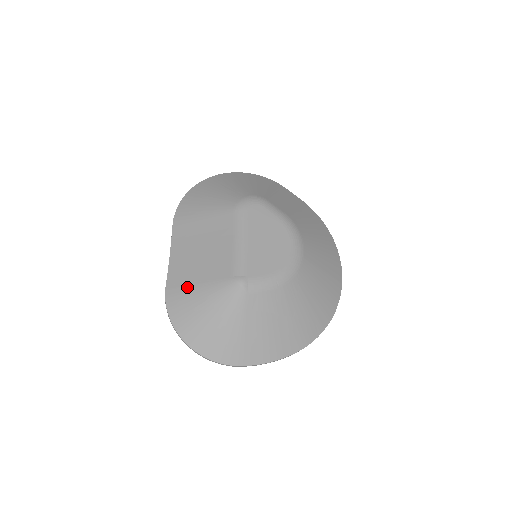
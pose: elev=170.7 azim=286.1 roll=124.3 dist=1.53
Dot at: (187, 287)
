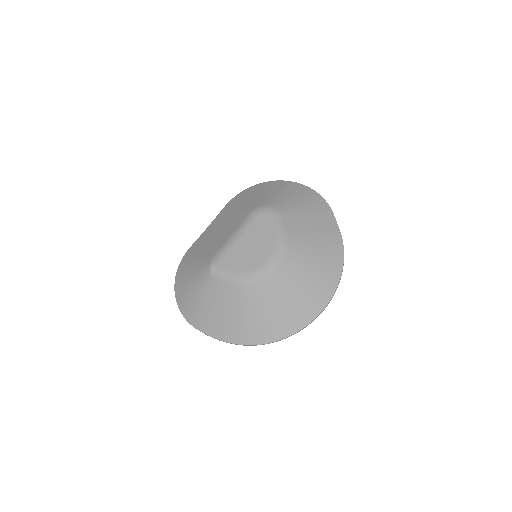
Dot at: (194, 254)
